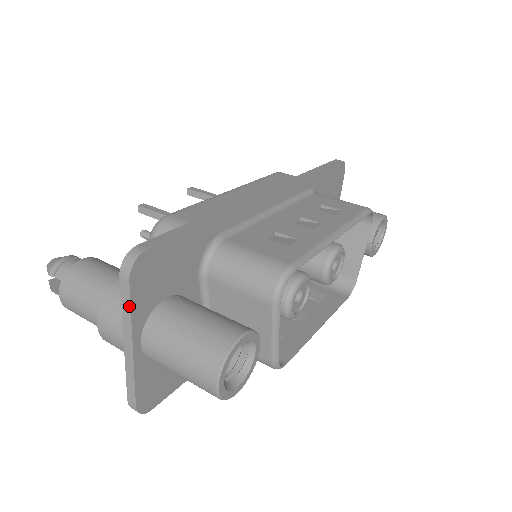
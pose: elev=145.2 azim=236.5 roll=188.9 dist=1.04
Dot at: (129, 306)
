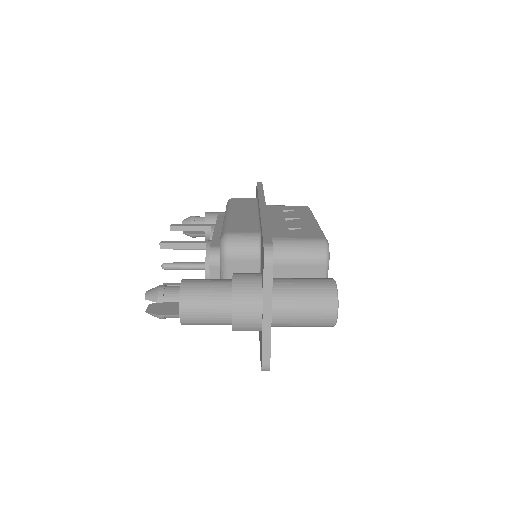
Dot at: (271, 284)
